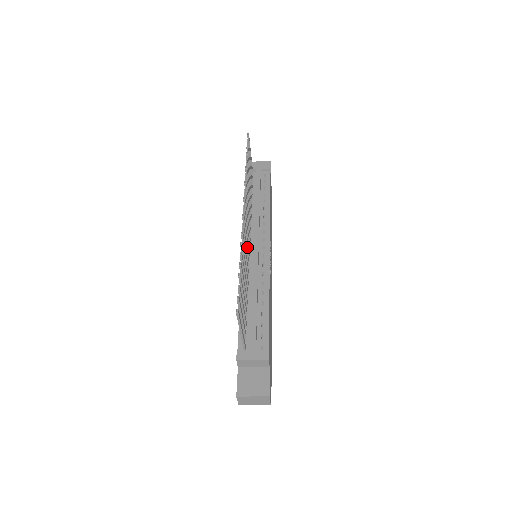
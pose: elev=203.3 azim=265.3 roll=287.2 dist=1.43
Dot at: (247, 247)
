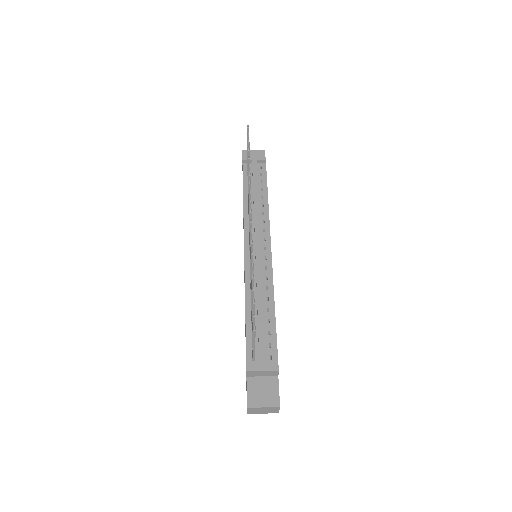
Dot at: occluded
